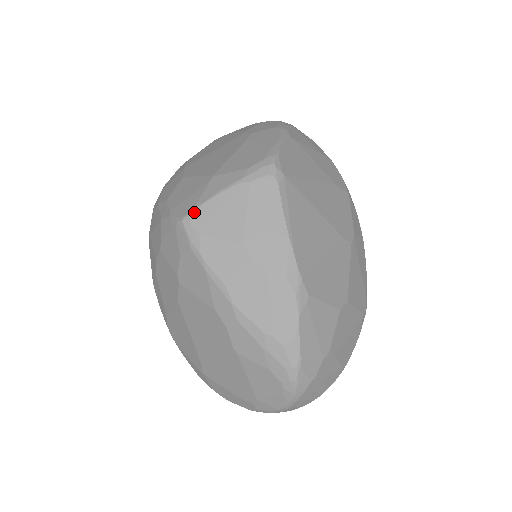
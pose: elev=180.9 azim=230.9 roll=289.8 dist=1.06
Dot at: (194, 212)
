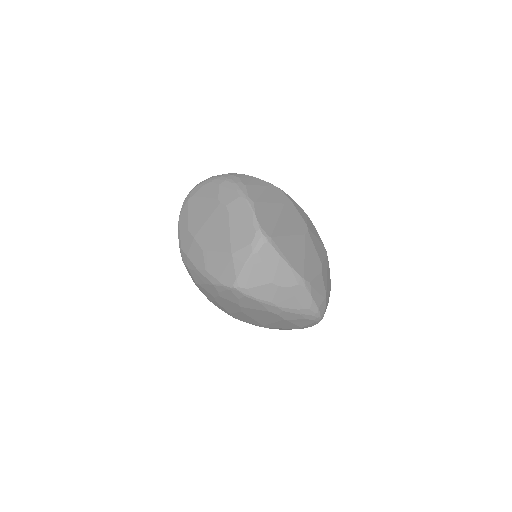
Dot at: (238, 280)
